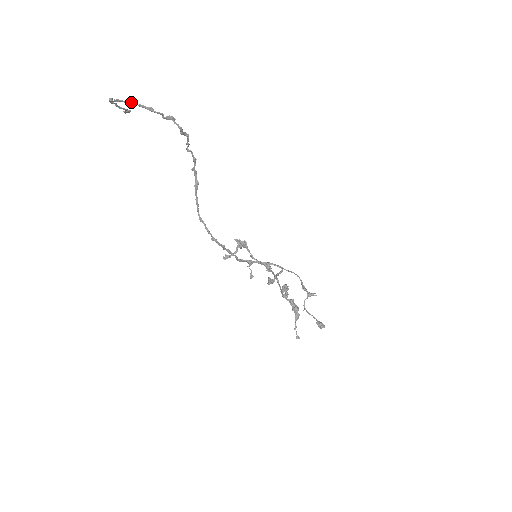
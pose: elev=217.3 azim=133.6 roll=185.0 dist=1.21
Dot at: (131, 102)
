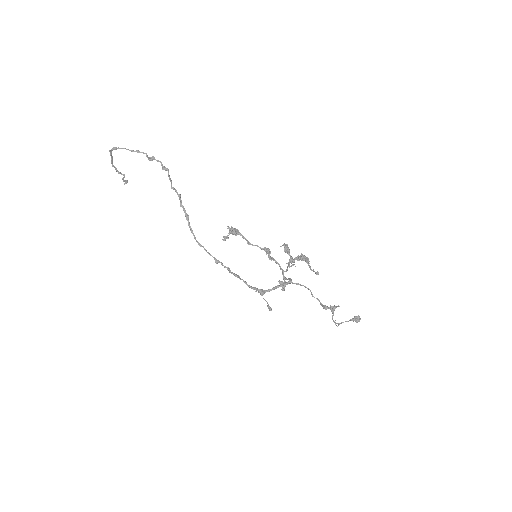
Dot at: (124, 148)
